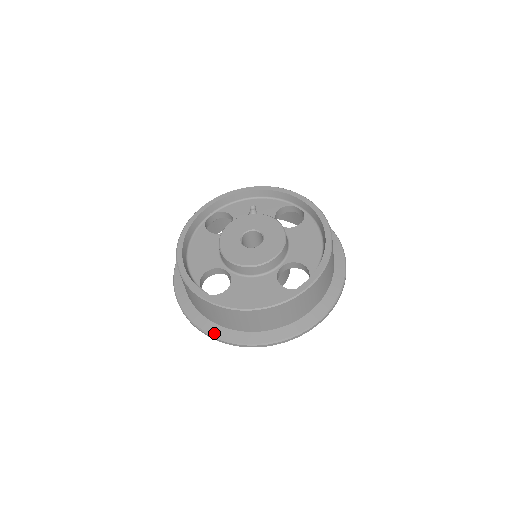
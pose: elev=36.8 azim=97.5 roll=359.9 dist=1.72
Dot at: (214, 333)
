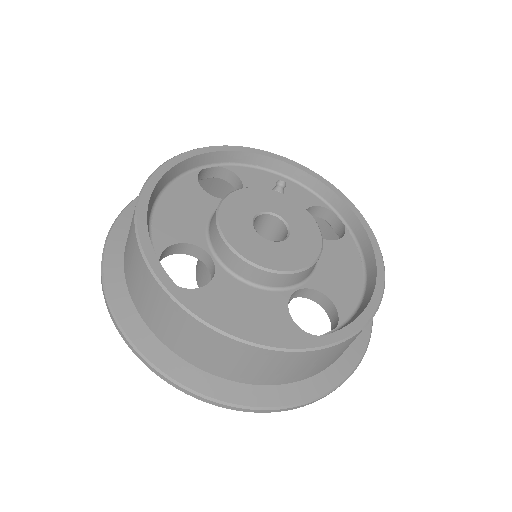
Dot at: (145, 349)
